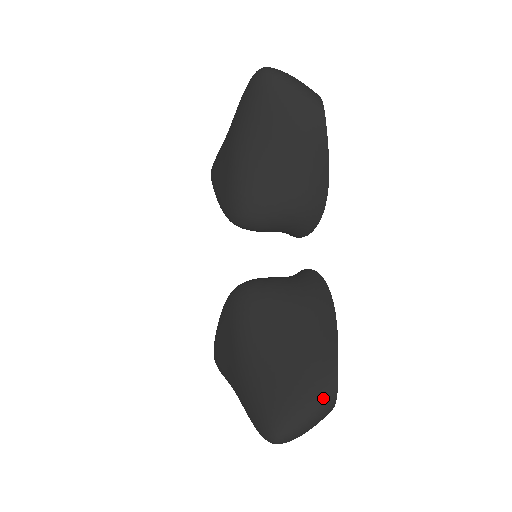
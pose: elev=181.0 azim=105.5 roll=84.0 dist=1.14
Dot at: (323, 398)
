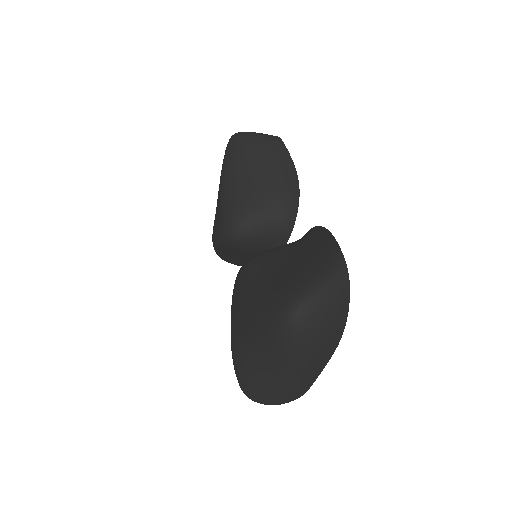
Dot at: (333, 268)
